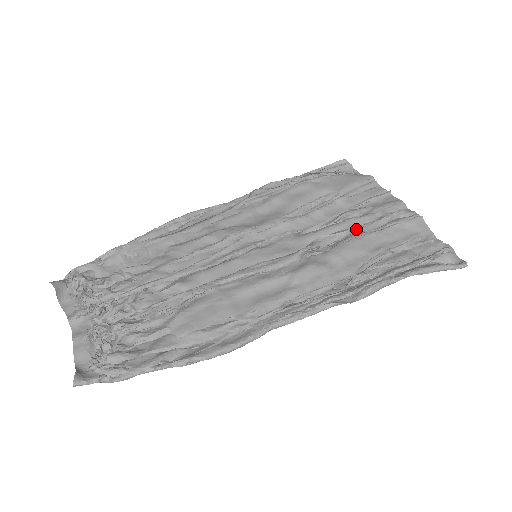
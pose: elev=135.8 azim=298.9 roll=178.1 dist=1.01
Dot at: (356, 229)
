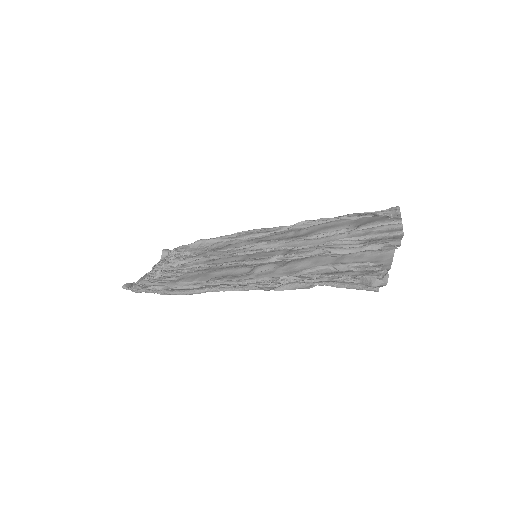
Dot at: (325, 248)
